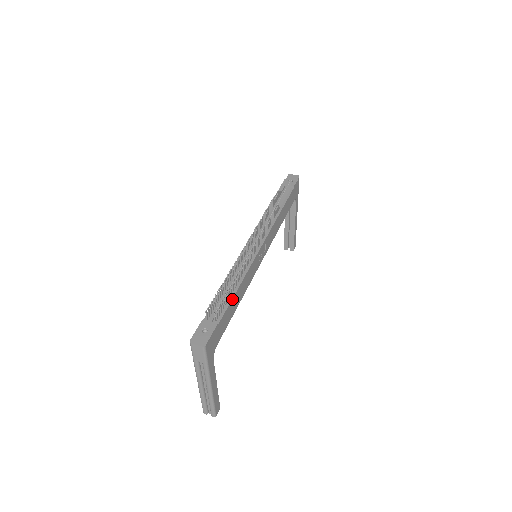
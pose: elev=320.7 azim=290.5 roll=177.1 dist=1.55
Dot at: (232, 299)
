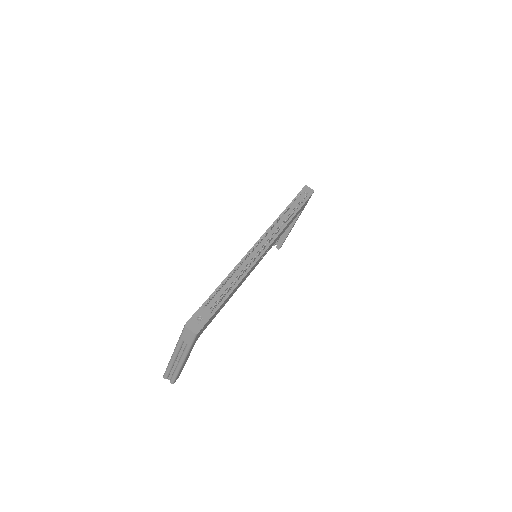
Dot at: (229, 295)
